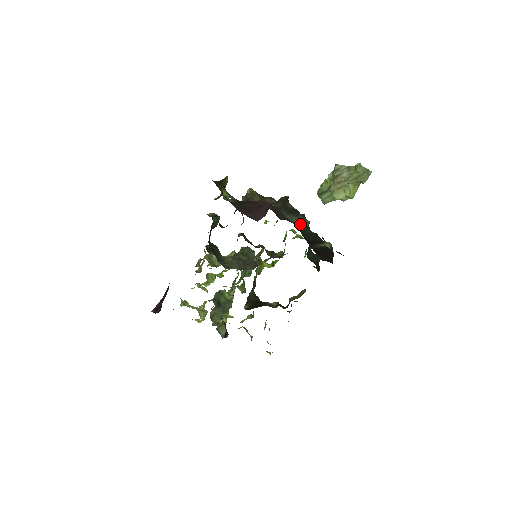
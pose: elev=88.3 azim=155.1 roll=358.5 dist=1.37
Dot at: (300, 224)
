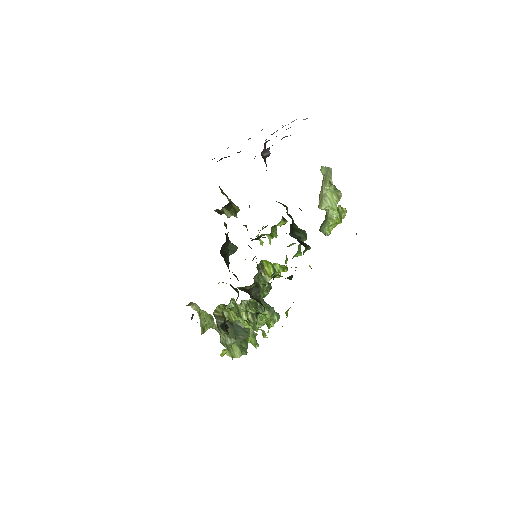
Dot at: occluded
